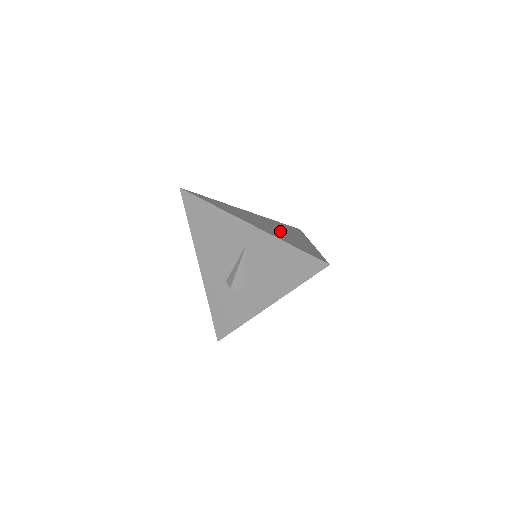
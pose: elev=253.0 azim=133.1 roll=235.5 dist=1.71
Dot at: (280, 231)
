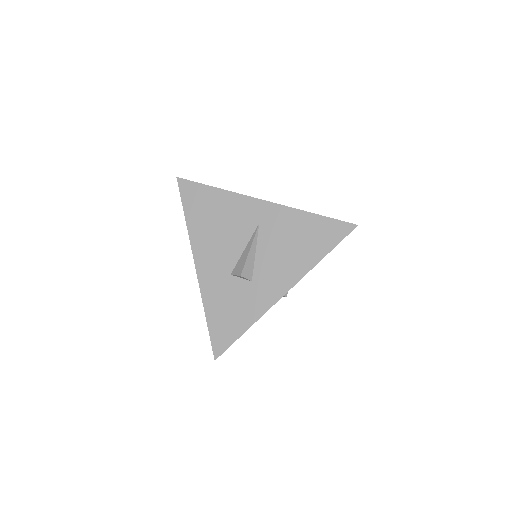
Dot at: occluded
